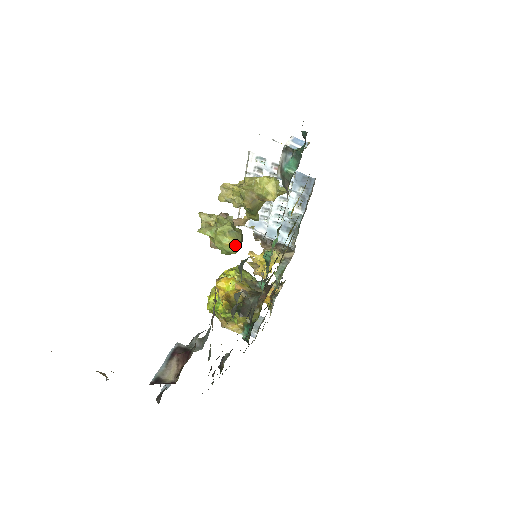
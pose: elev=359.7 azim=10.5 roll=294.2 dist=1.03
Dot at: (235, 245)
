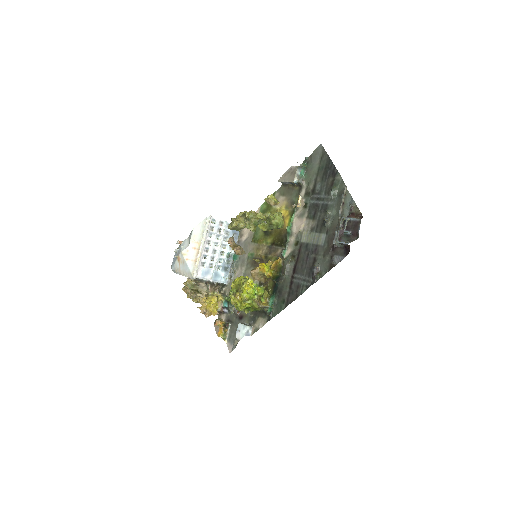
Dot at: occluded
